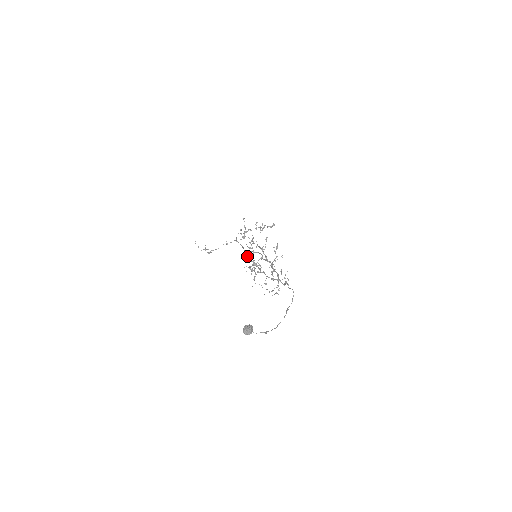
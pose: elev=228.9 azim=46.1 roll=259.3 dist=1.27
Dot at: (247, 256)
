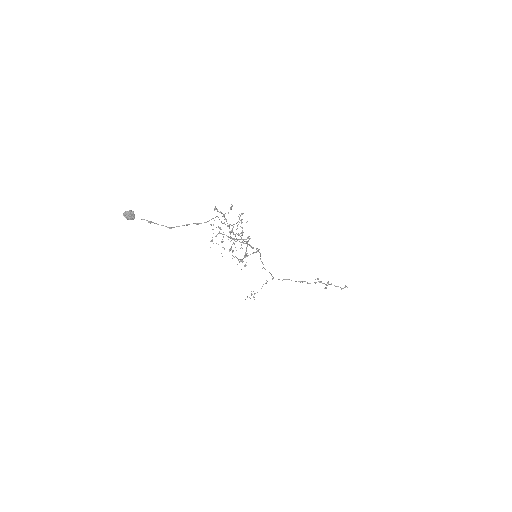
Dot at: occluded
